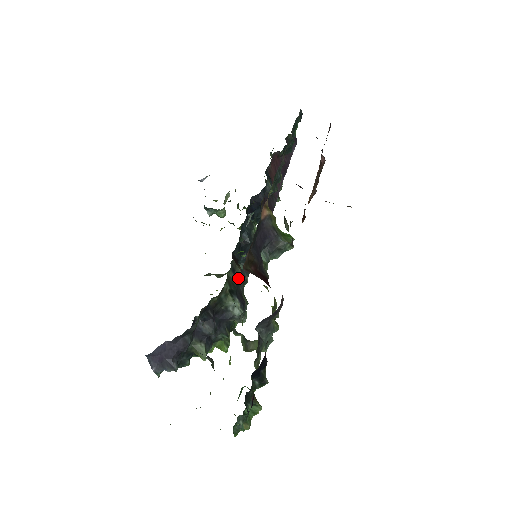
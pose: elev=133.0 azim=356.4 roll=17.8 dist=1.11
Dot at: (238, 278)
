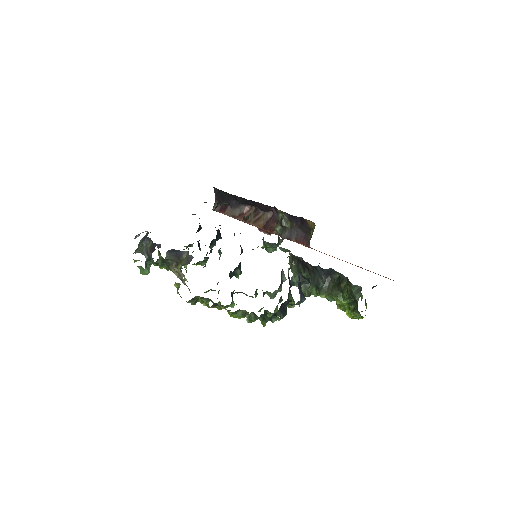
Dot at: occluded
